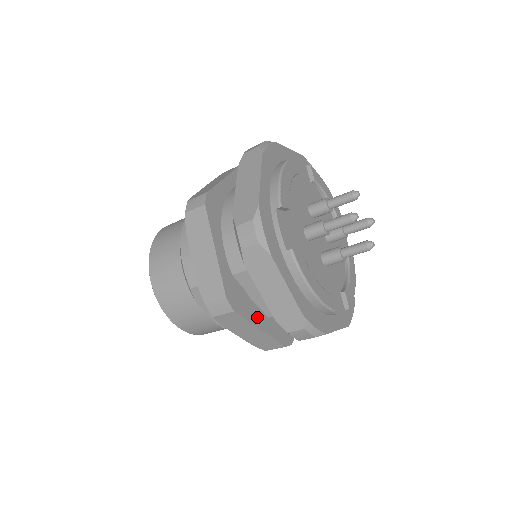
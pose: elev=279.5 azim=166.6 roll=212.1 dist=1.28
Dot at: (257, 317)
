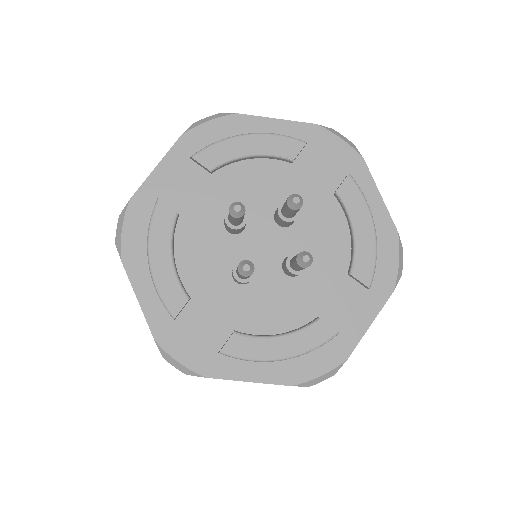
Dot at: occluded
